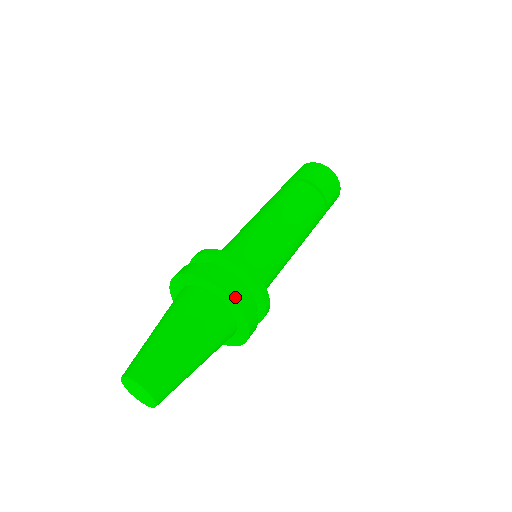
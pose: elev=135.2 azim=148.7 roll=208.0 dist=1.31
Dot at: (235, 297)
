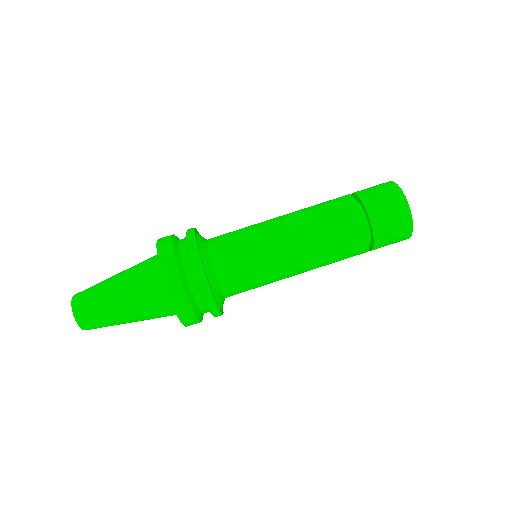
Dot at: (164, 265)
